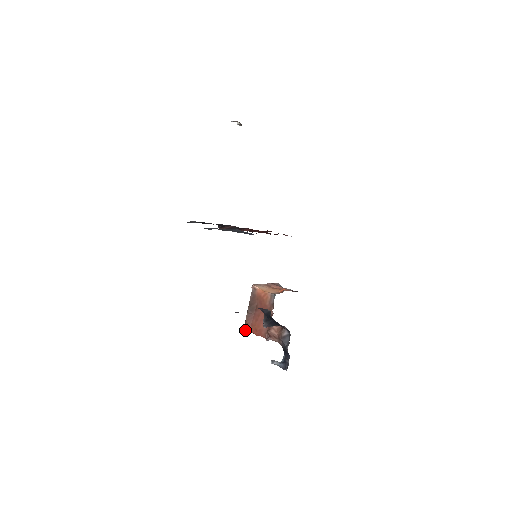
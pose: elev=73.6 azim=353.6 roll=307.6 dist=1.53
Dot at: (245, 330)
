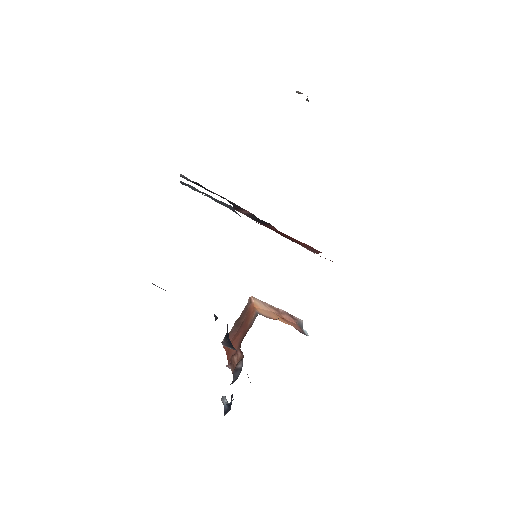
Dot at: (223, 347)
